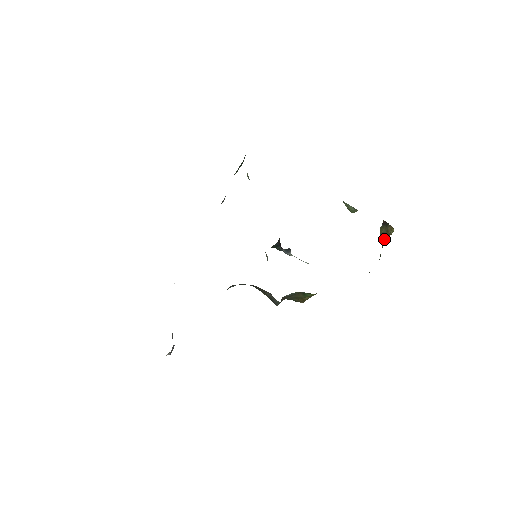
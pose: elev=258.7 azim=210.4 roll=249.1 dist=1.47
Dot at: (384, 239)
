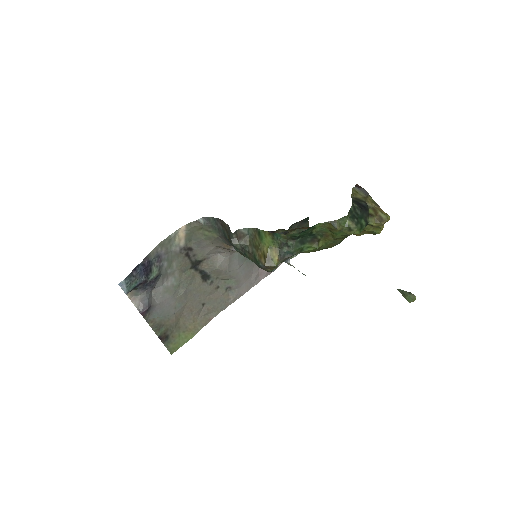
Dot at: (361, 204)
